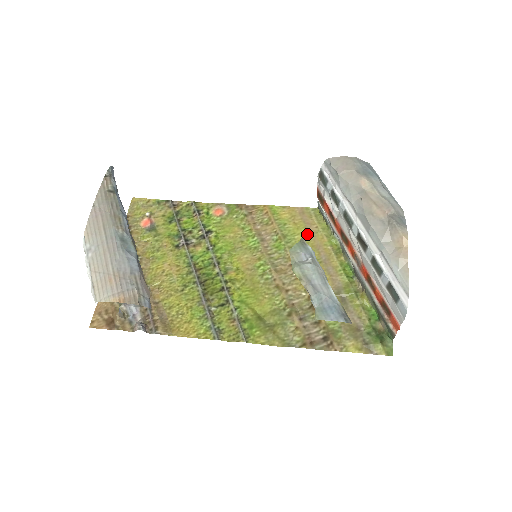
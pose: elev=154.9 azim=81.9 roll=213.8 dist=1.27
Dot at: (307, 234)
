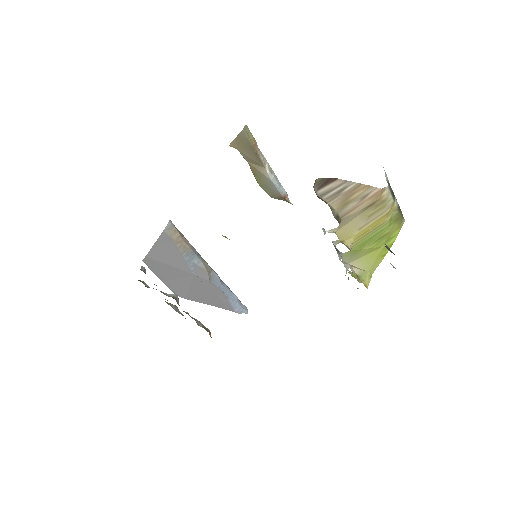
Dot at: occluded
